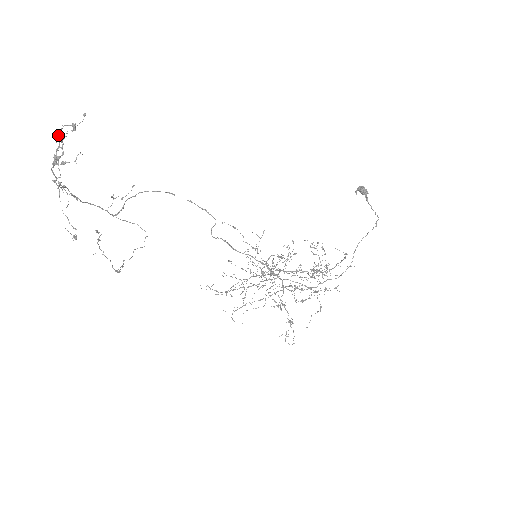
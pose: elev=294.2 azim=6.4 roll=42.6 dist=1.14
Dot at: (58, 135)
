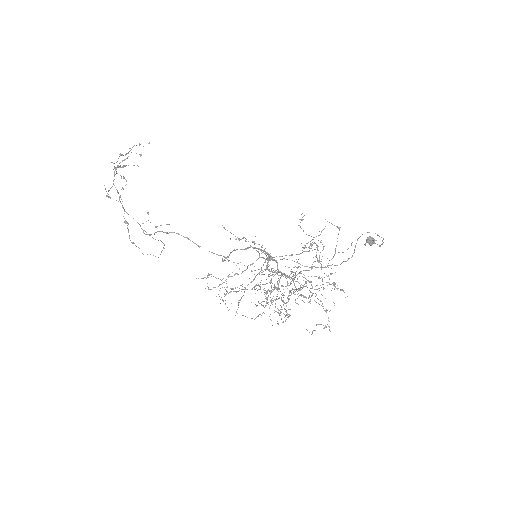
Dot at: (128, 153)
